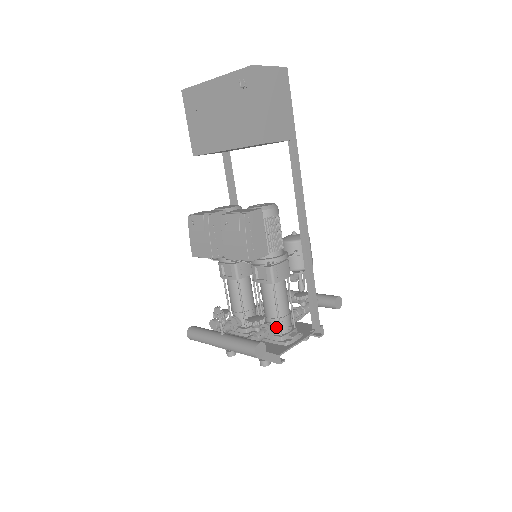
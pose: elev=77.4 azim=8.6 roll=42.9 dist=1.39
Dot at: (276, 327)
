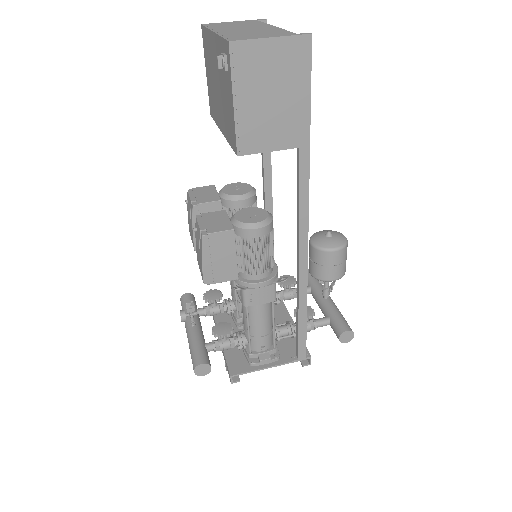
Dot at: (248, 342)
